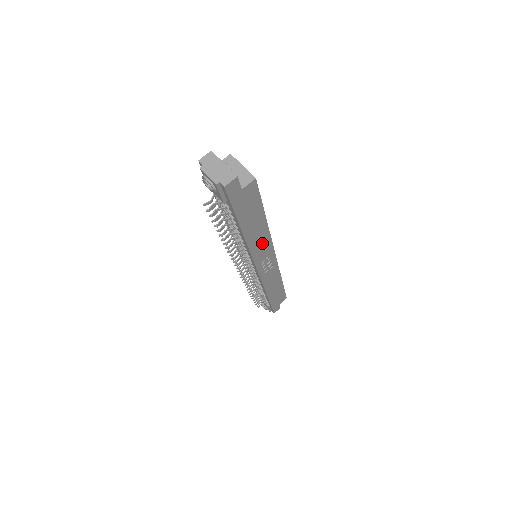
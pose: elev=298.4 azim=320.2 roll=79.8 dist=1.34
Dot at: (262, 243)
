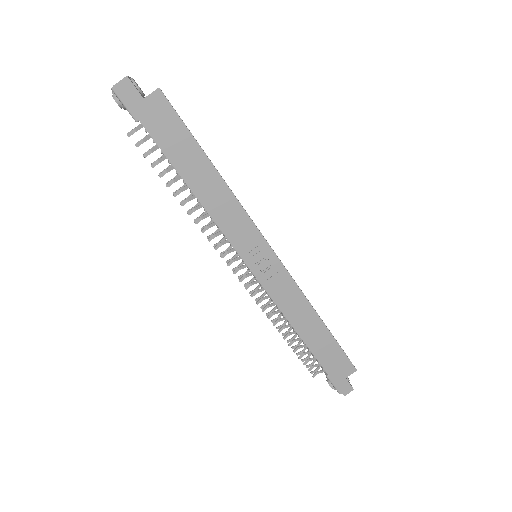
Dot at: (229, 211)
